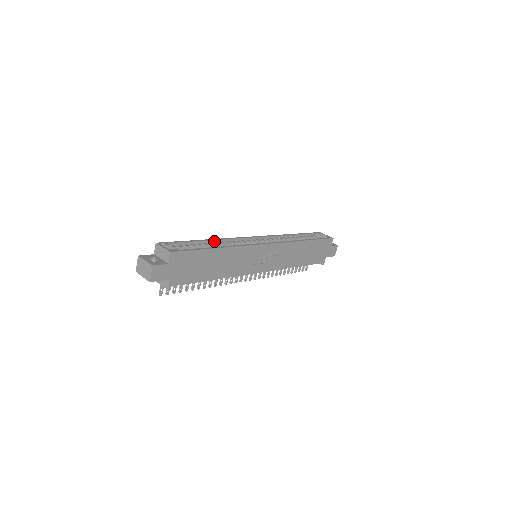
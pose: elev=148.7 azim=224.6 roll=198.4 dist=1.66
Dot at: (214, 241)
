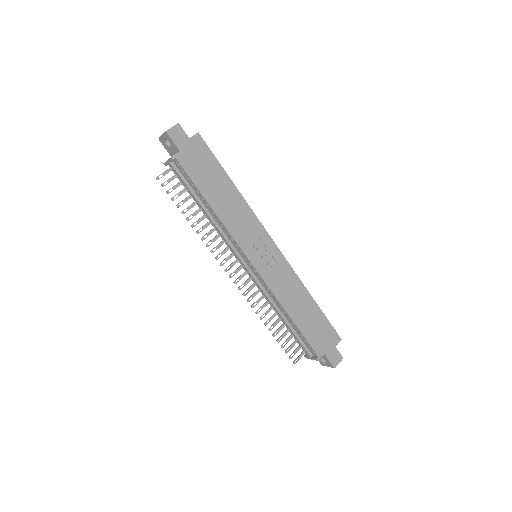
Dot at: occluded
